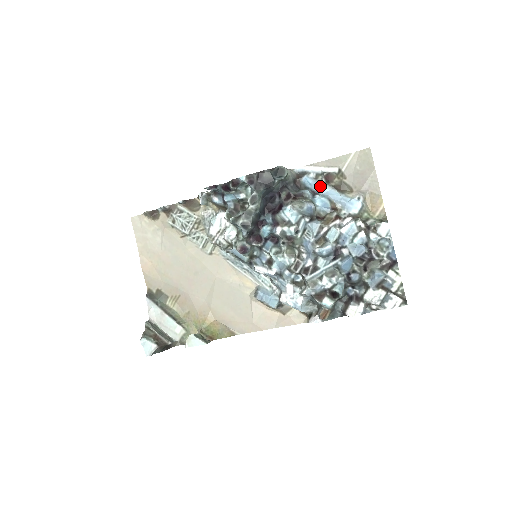
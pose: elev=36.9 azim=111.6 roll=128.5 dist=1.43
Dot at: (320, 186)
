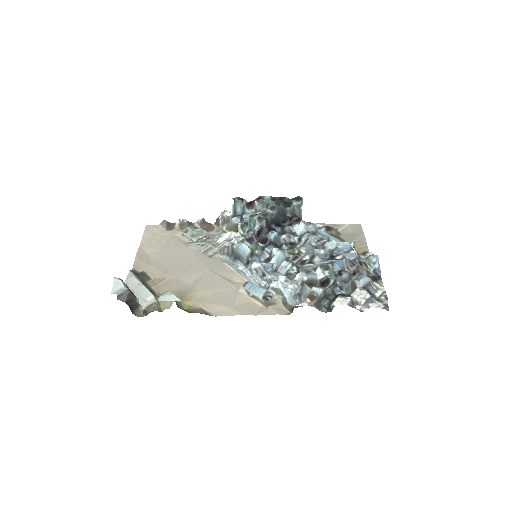
Dot at: (321, 231)
